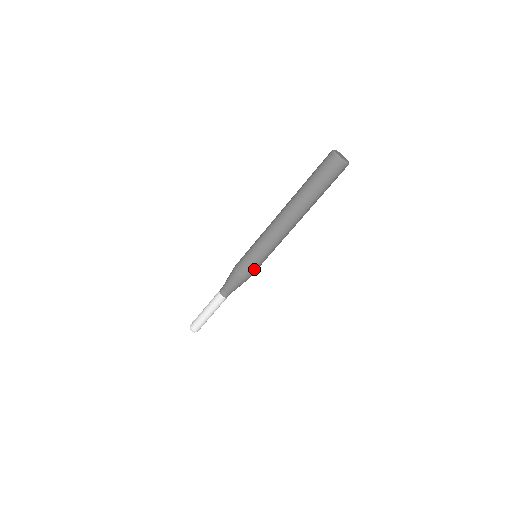
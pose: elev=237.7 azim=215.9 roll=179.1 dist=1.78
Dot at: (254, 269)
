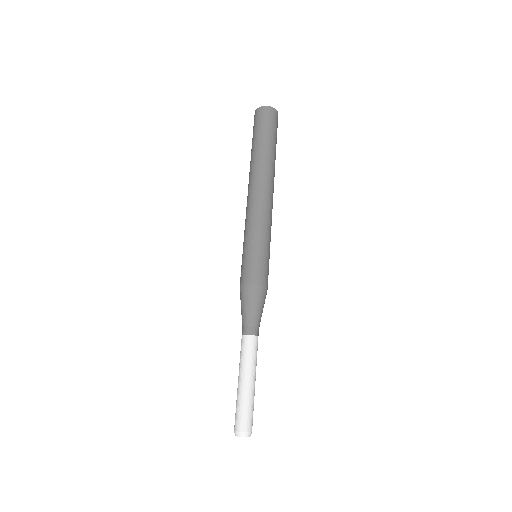
Dot at: (265, 266)
